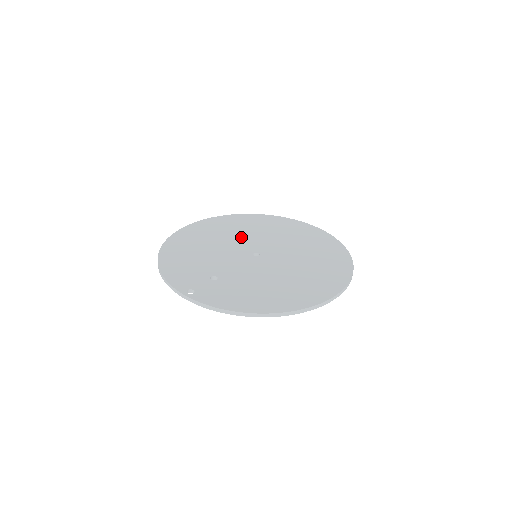
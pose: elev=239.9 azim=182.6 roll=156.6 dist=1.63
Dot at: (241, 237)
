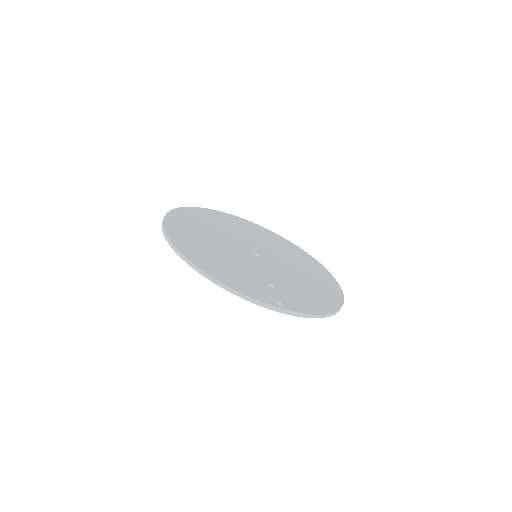
Dot at: (223, 236)
